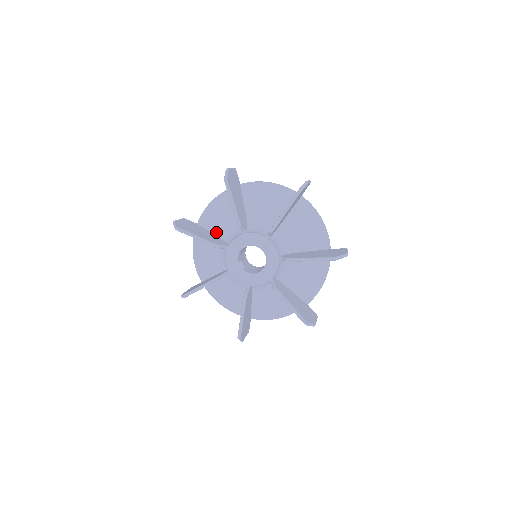
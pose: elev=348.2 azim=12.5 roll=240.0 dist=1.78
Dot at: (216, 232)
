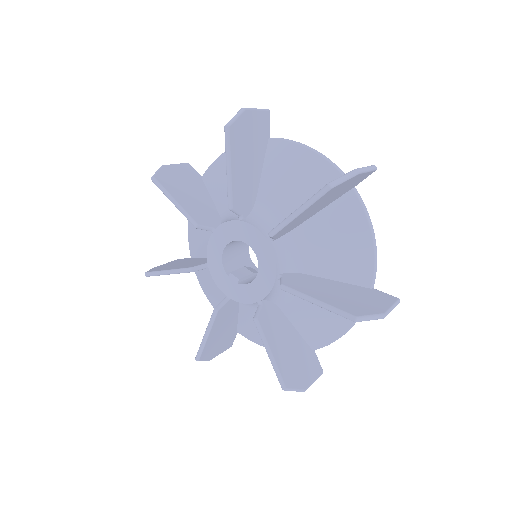
Dot at: (204, 254)
